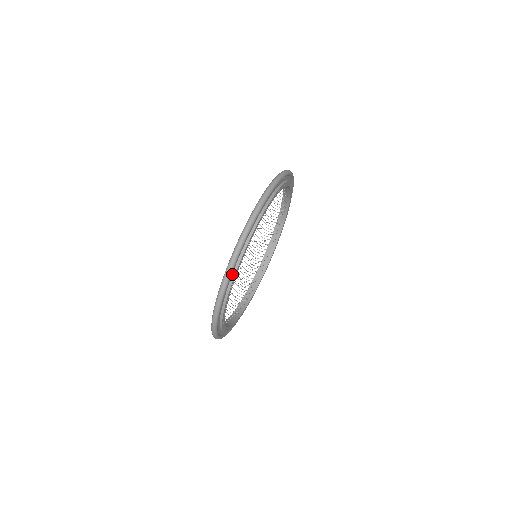
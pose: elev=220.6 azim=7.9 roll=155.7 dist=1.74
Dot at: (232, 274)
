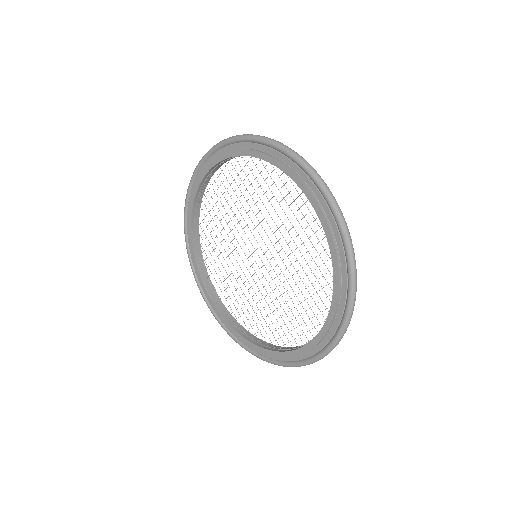
Dot at: occluded
